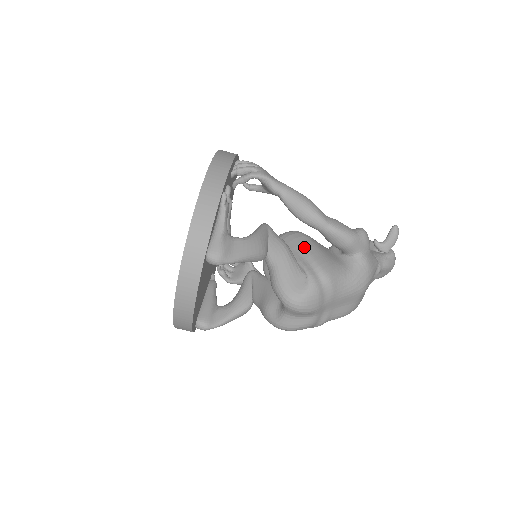
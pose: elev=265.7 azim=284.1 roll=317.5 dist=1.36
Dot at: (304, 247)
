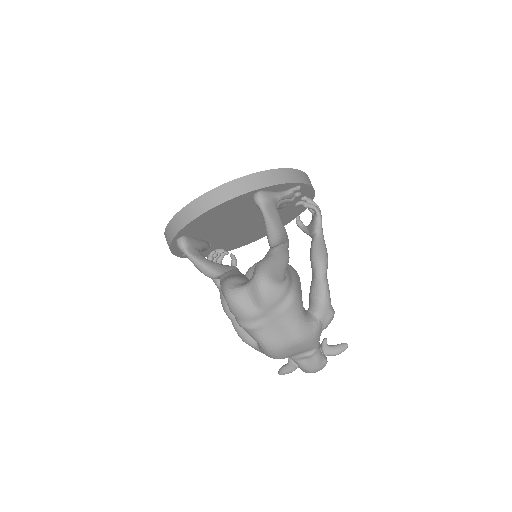
Dot at: (296, 274)
